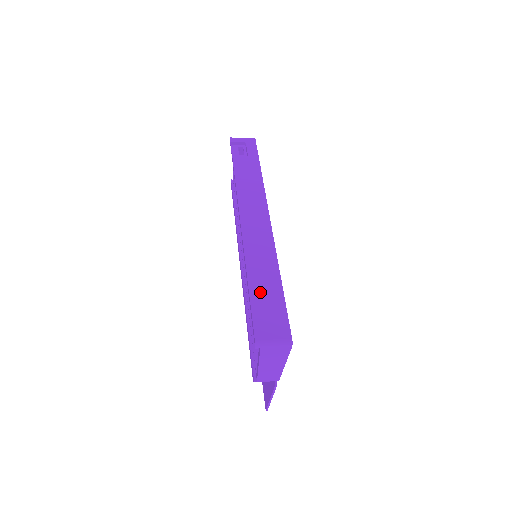
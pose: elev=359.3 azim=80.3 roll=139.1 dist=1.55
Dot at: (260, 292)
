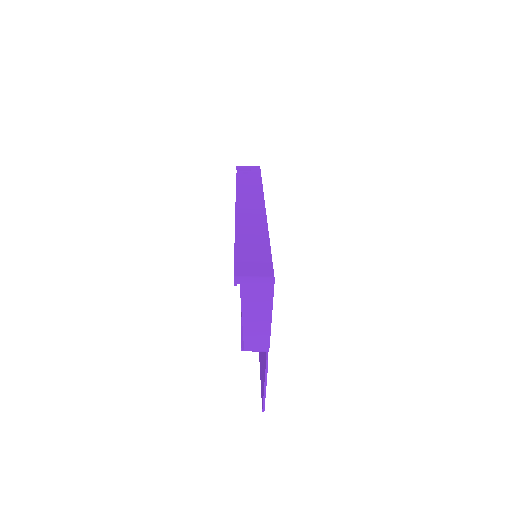
Dot at: (246, 247)
